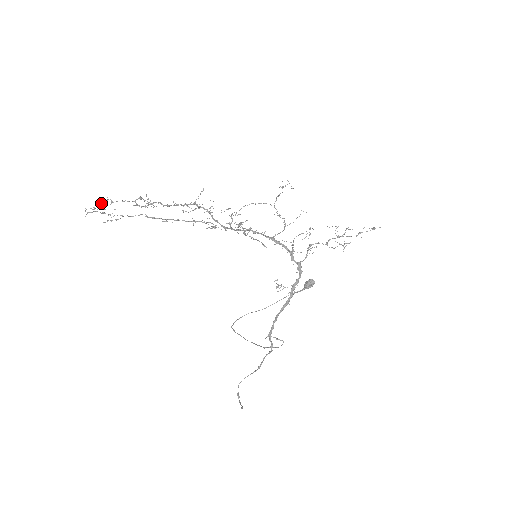
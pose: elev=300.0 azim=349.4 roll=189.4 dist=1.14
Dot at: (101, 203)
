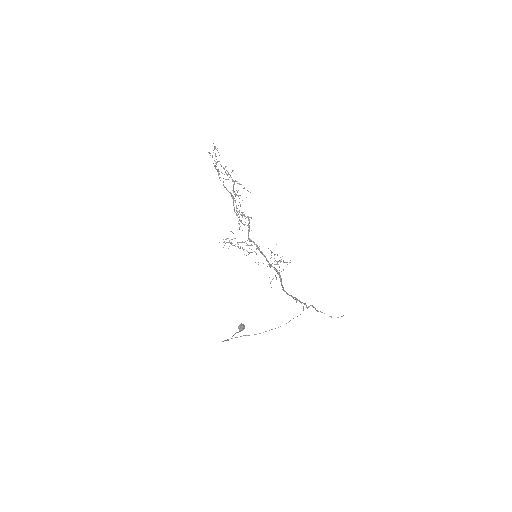
Dot at: occluded
